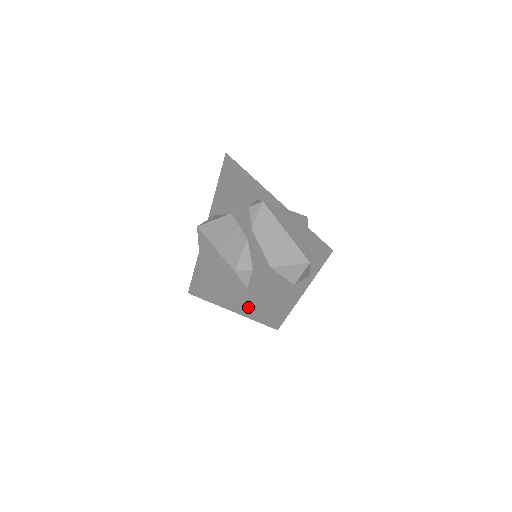
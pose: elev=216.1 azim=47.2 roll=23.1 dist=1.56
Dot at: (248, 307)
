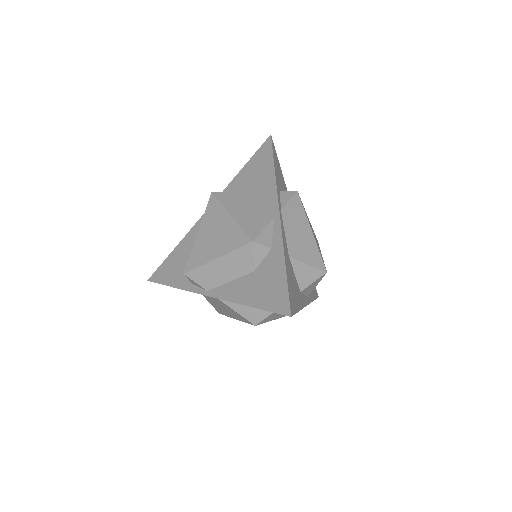
Dot at: (248, 292)
